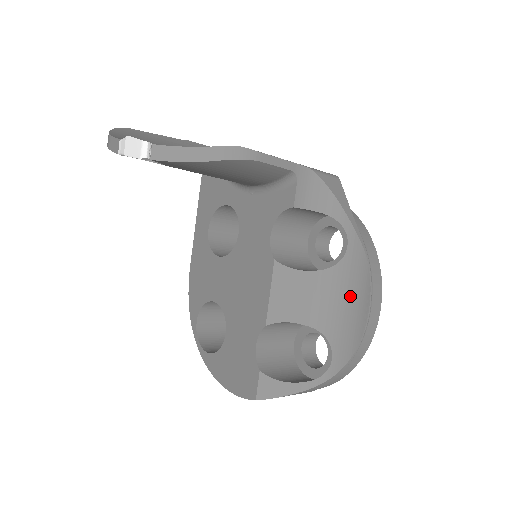
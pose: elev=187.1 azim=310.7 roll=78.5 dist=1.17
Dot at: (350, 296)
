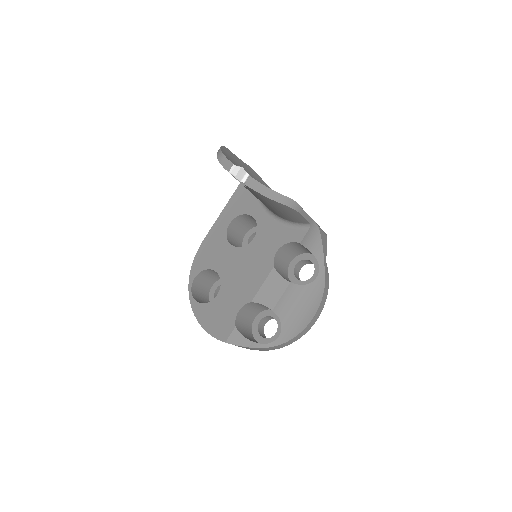
Dot at: (305, 306)
